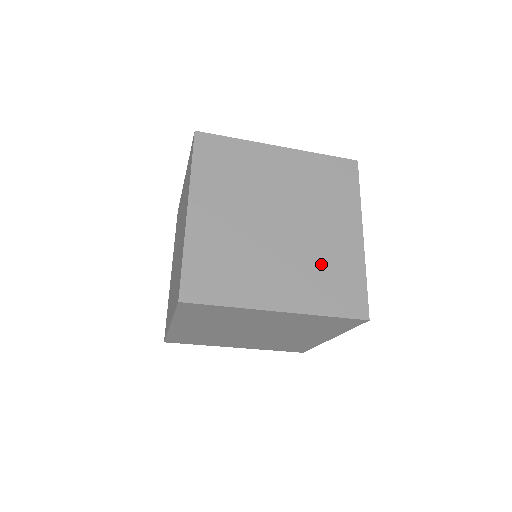
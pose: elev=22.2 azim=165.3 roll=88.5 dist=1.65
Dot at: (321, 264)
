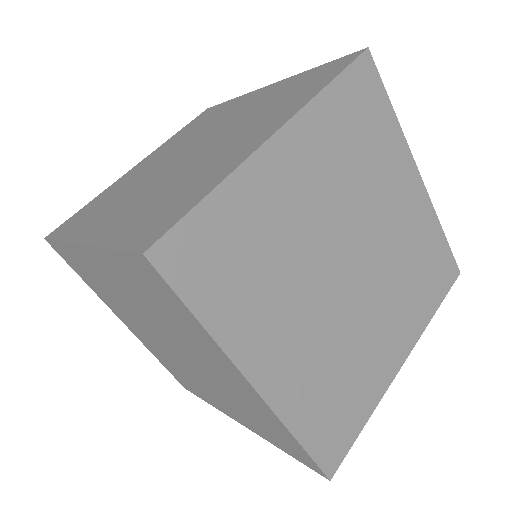
Dot at: (407, 266)
